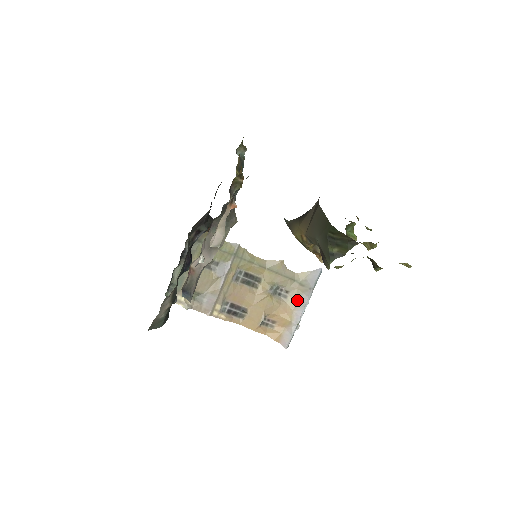
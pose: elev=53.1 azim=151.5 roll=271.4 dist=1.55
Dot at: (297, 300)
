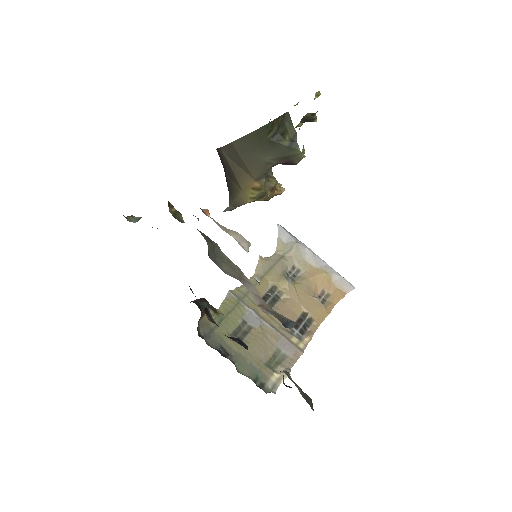
Dot at: (305, 260)
